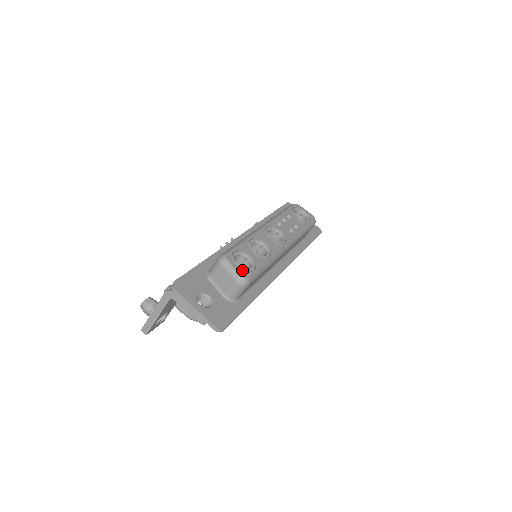
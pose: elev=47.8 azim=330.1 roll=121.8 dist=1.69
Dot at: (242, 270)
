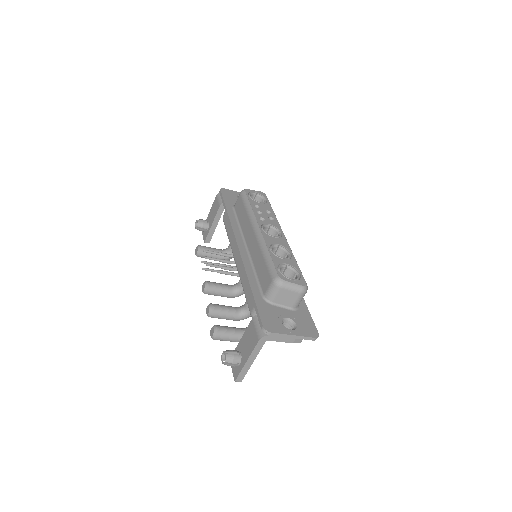
Dot at: (297, 281)
